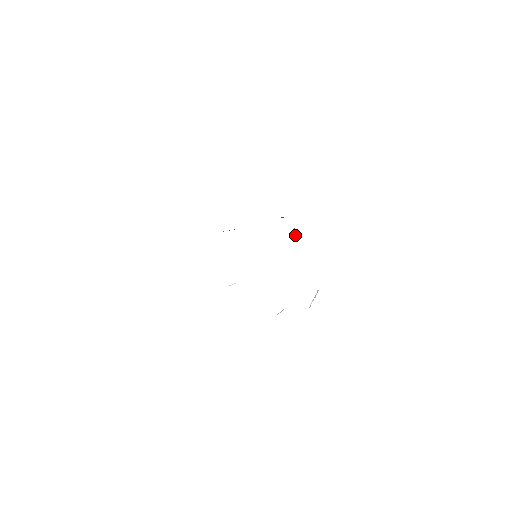
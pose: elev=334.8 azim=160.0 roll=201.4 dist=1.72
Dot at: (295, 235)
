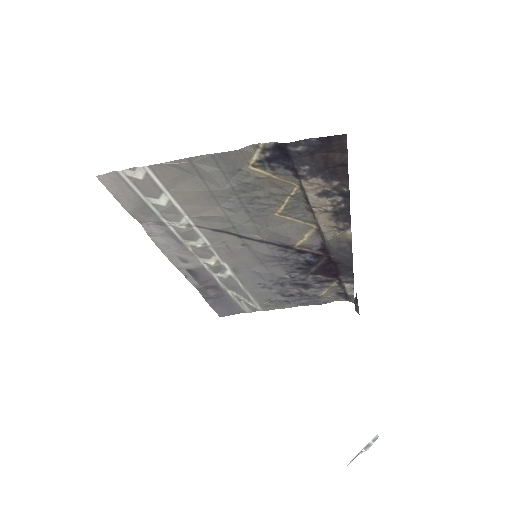
Dot at: (356, 307)
